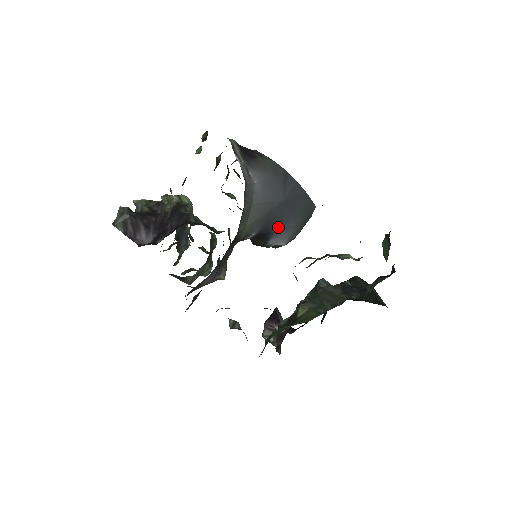
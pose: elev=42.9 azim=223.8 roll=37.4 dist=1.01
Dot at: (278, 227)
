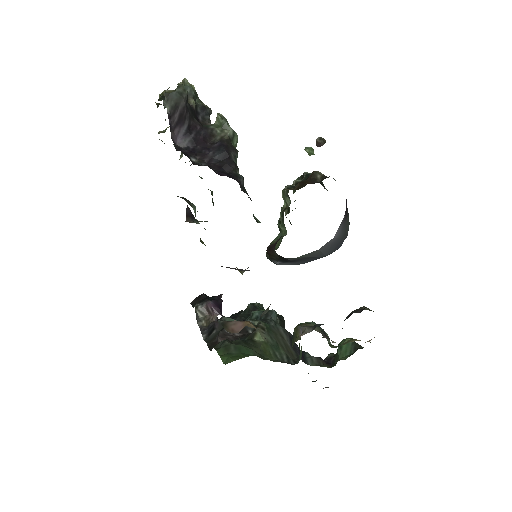
Dot at: (298, 262)
